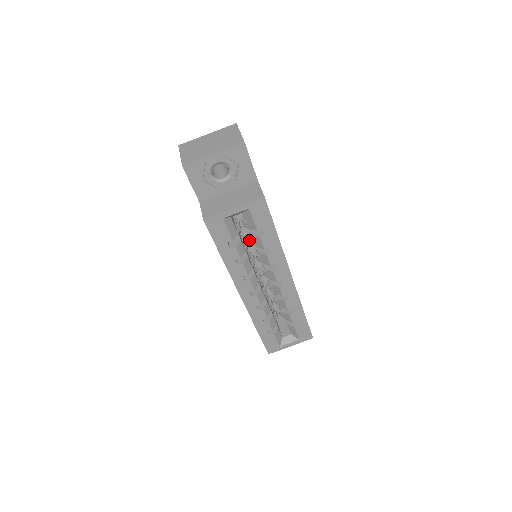
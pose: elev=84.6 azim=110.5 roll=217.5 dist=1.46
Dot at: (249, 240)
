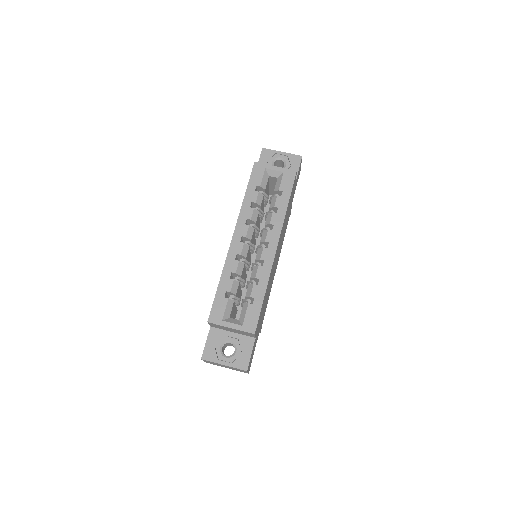
Dot at: occluded
